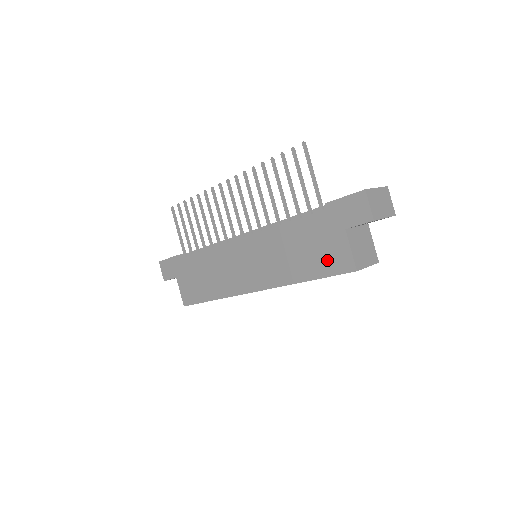
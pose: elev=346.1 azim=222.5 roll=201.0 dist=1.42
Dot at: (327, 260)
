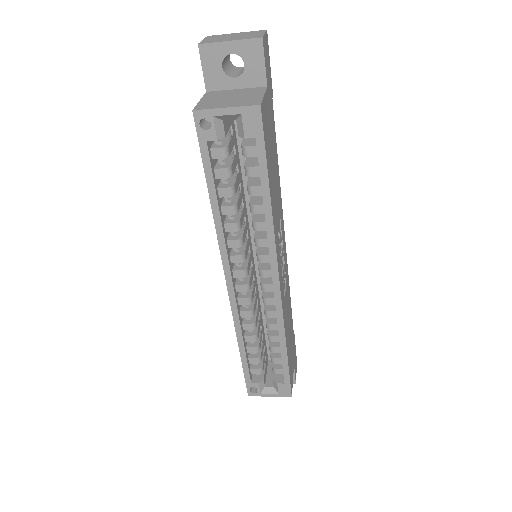
Dot at: occluded
